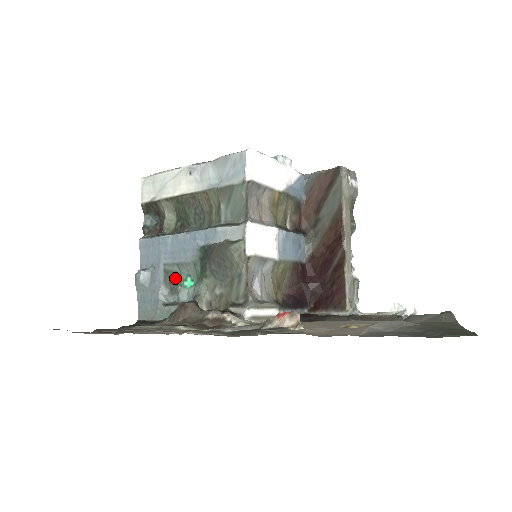
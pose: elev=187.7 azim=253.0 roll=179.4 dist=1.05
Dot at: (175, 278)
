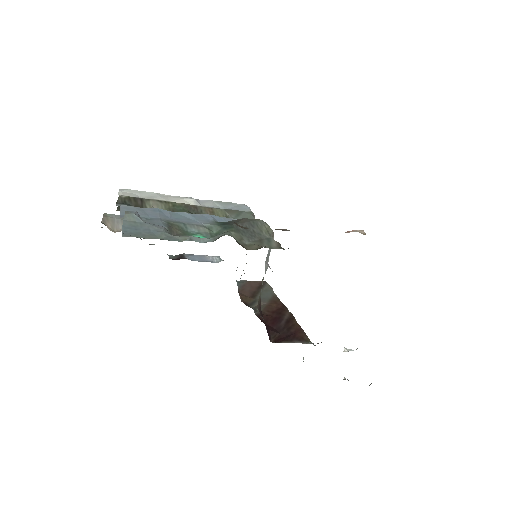
Dot at: (180, 230)
